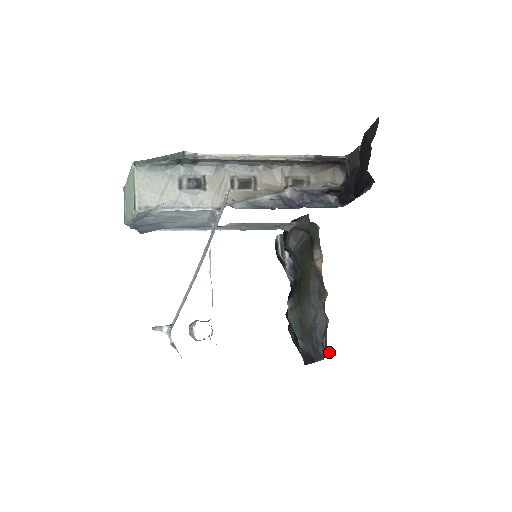
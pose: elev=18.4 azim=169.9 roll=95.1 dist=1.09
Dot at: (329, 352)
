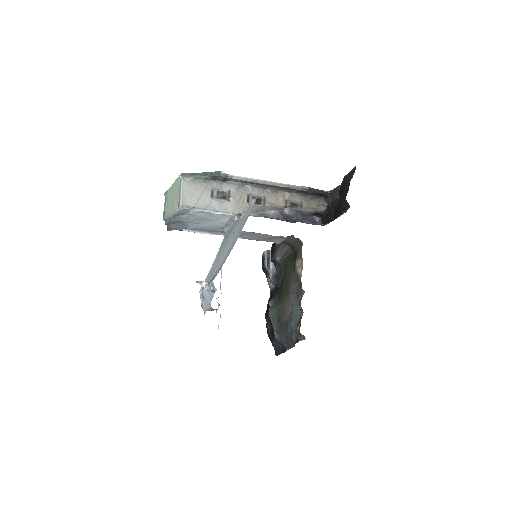
Dot at: (301, 337)
